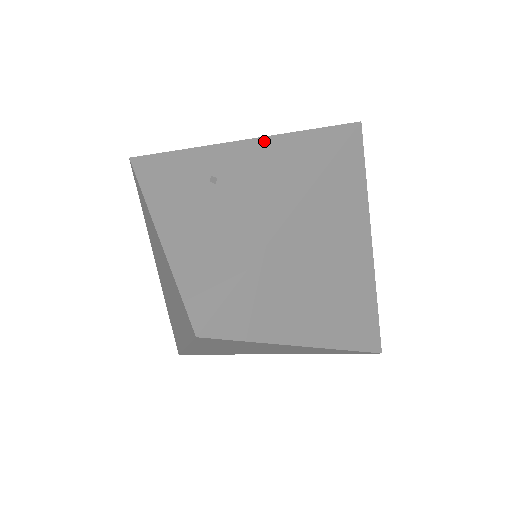
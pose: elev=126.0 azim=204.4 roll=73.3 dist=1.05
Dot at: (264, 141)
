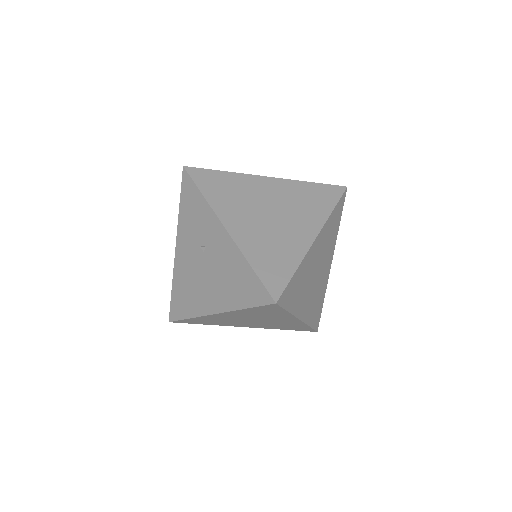
Dot at: (234, 249)
